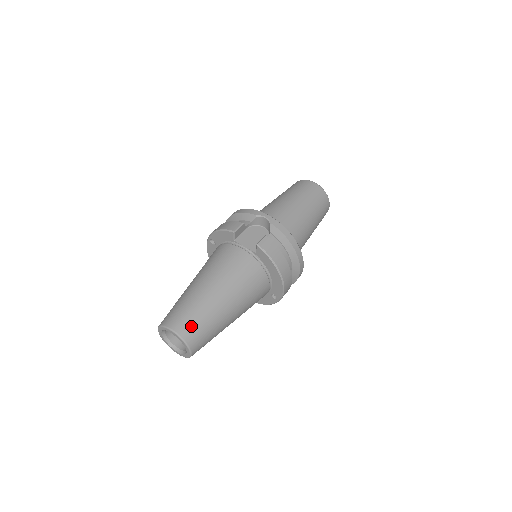
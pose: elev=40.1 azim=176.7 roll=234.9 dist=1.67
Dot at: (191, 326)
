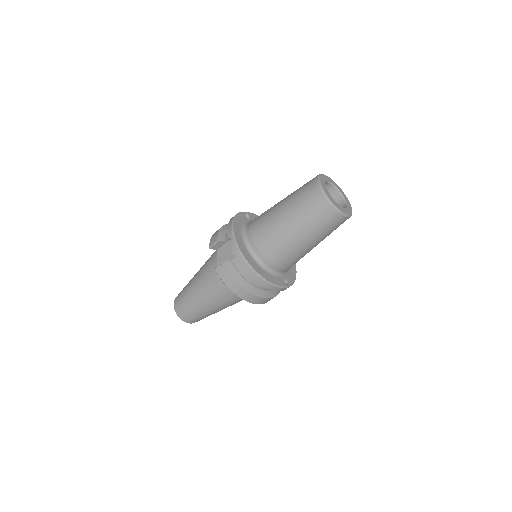
Dot at: (182, 310)
